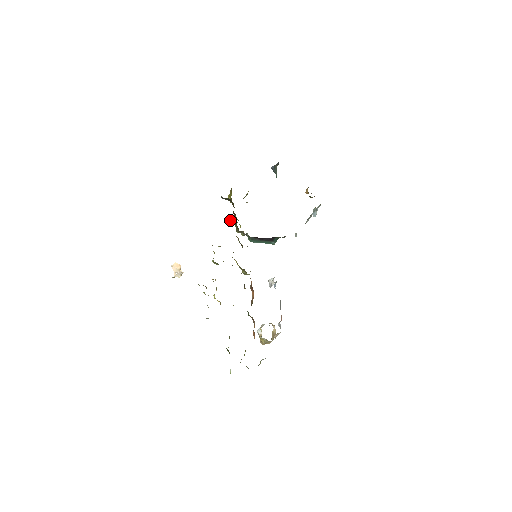
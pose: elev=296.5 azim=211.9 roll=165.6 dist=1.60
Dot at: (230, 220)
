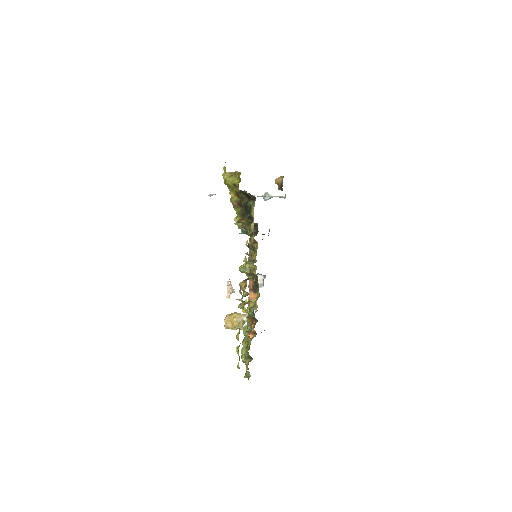
Dot at: (250, 220)
